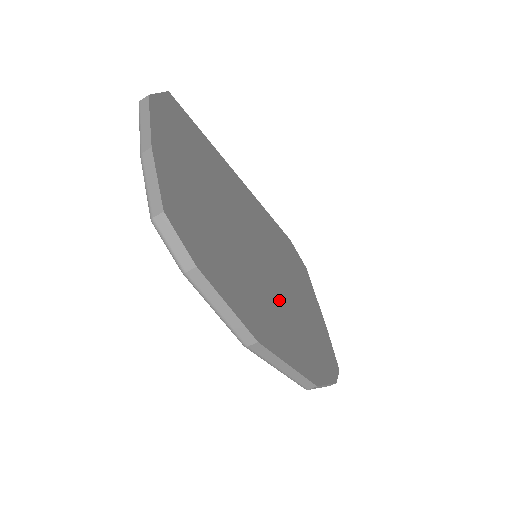
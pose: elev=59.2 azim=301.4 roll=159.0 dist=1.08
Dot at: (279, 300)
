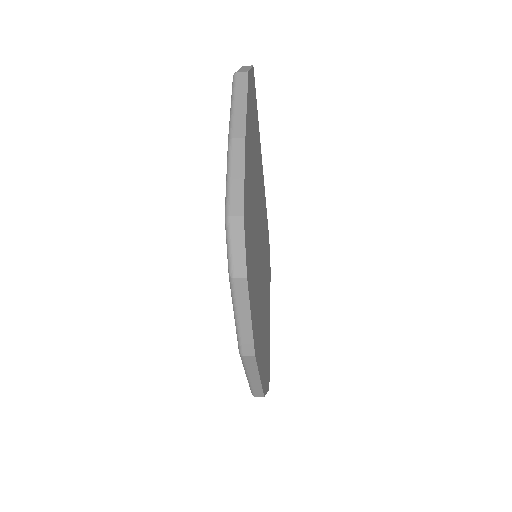
Dot at: (262, 307)
